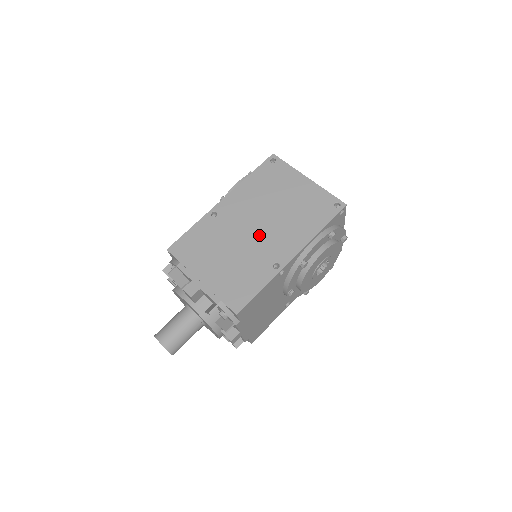
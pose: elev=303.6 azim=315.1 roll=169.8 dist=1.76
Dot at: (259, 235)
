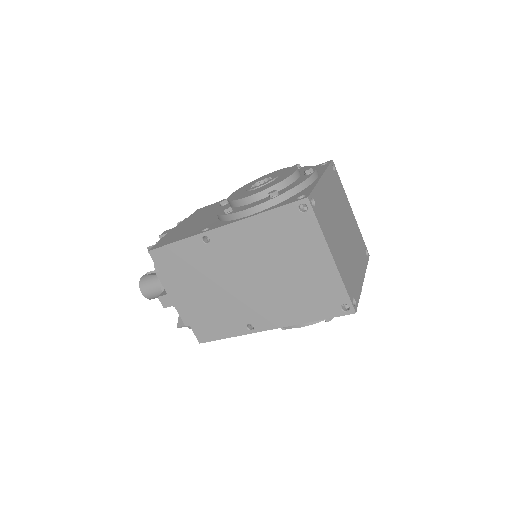
Dot at: (246, 290)
